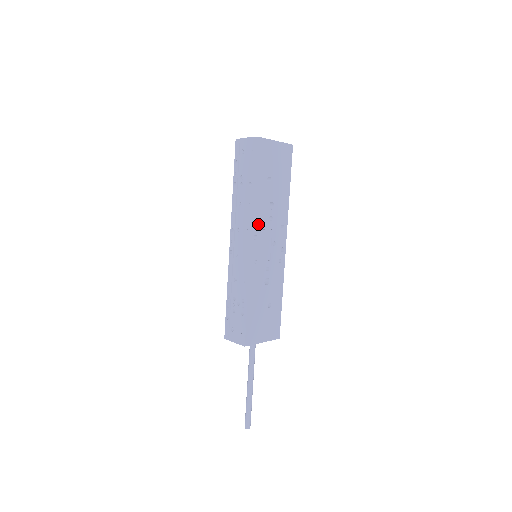
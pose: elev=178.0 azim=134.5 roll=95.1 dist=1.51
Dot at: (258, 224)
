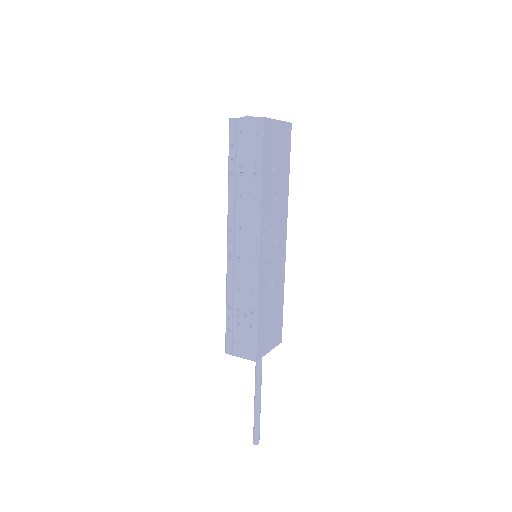
Dot at: (265, 222)
